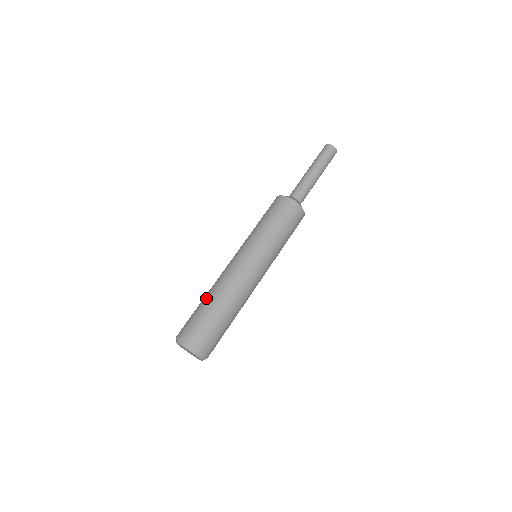
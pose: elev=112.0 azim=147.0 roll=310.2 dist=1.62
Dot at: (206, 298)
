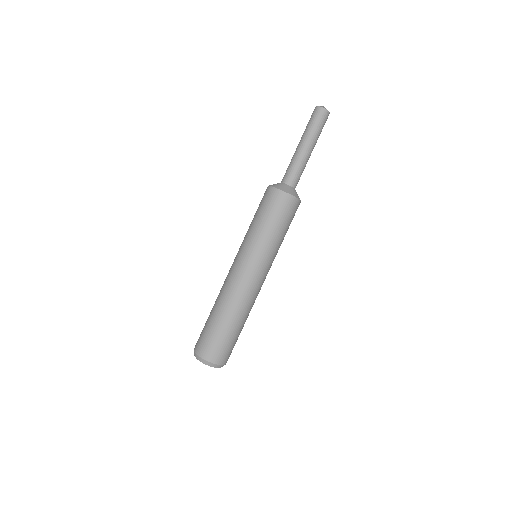
Dot at: (212, 311)
